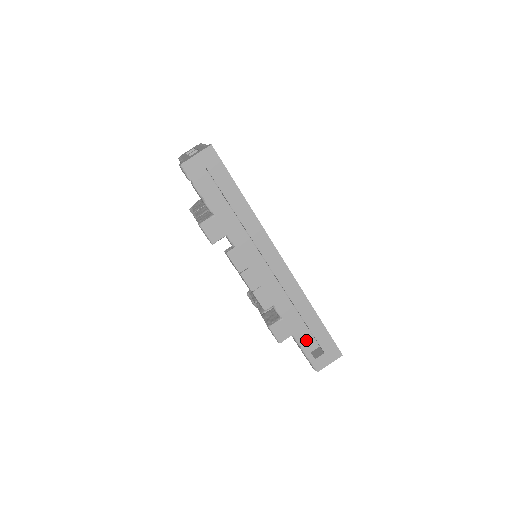
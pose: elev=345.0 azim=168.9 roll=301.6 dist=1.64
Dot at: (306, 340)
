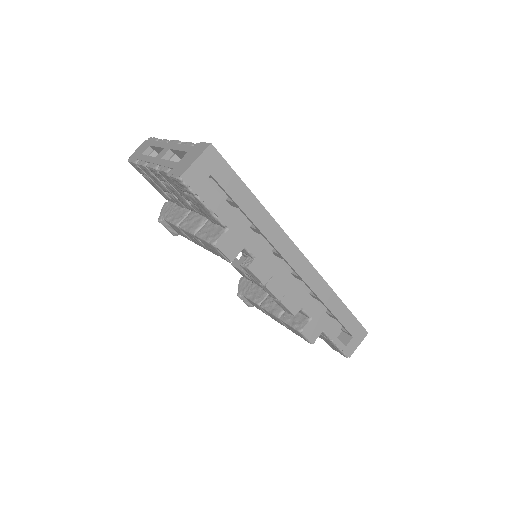
Dot at: occluded
